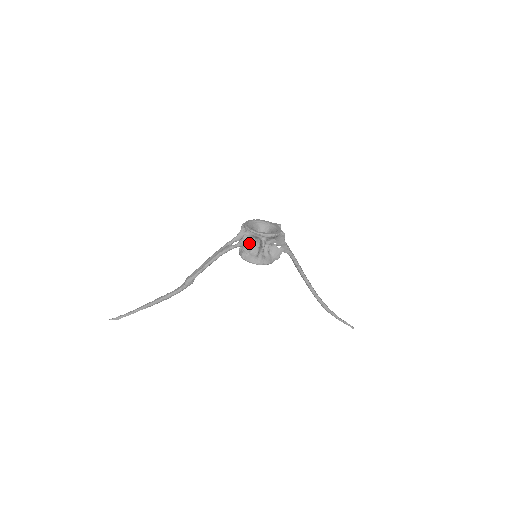
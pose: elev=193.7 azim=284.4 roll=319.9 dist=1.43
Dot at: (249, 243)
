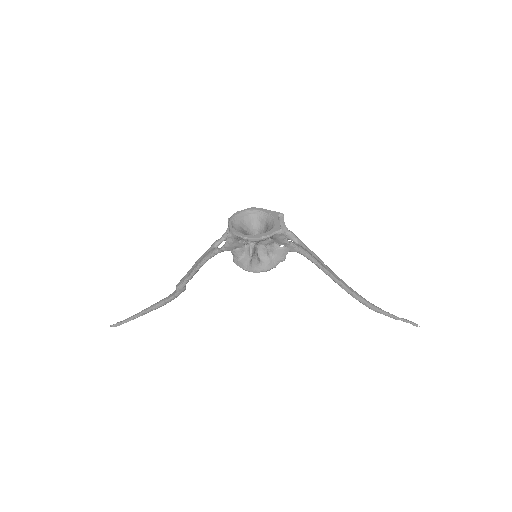
Dot at: (237, 245)
